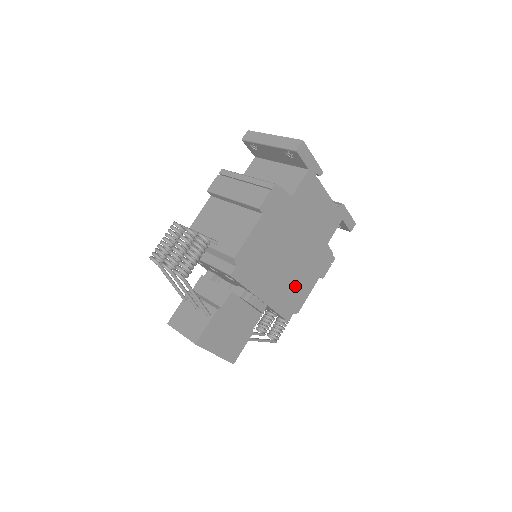
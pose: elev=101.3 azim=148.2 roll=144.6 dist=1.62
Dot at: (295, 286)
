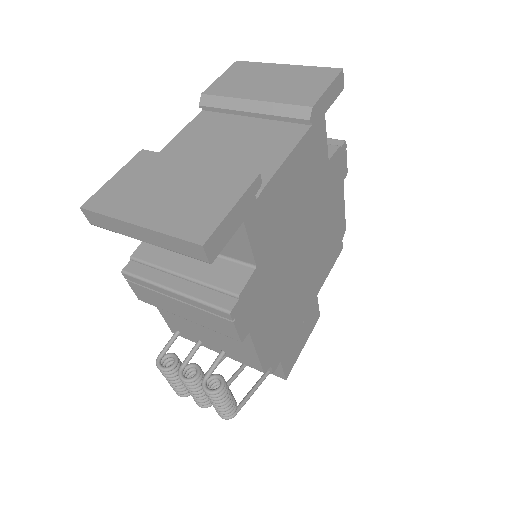
Dot at: (327, 239)
